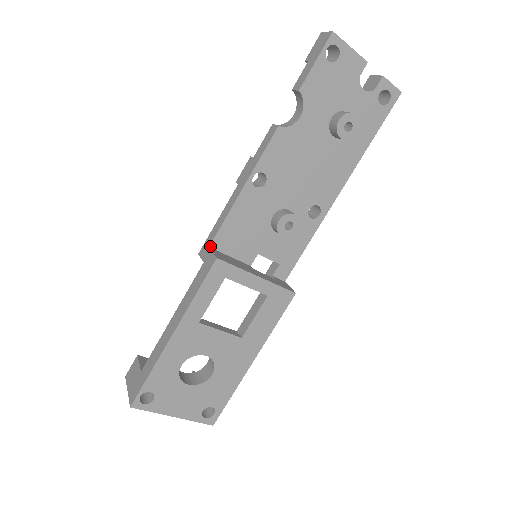
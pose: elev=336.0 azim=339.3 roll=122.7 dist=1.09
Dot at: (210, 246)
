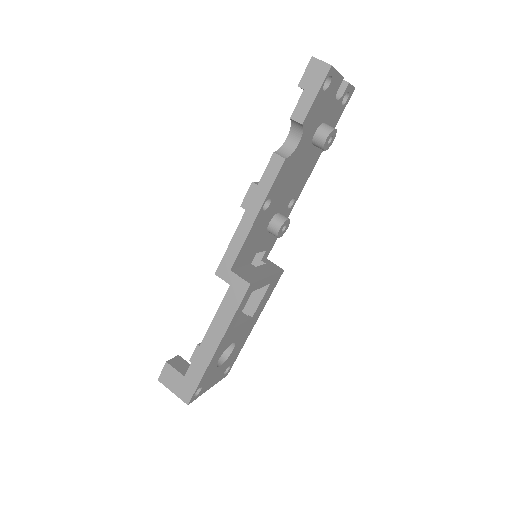
Dot at: (231, 269)
